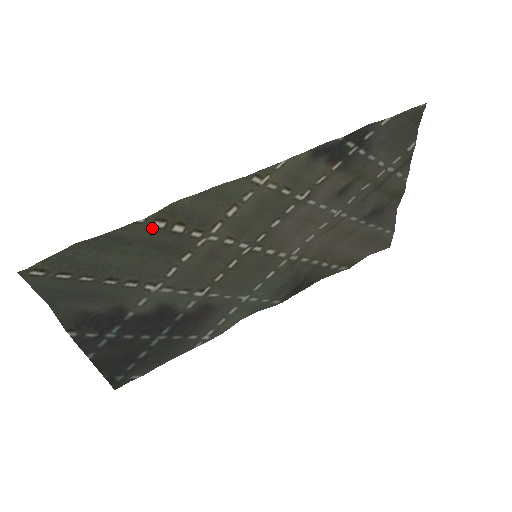
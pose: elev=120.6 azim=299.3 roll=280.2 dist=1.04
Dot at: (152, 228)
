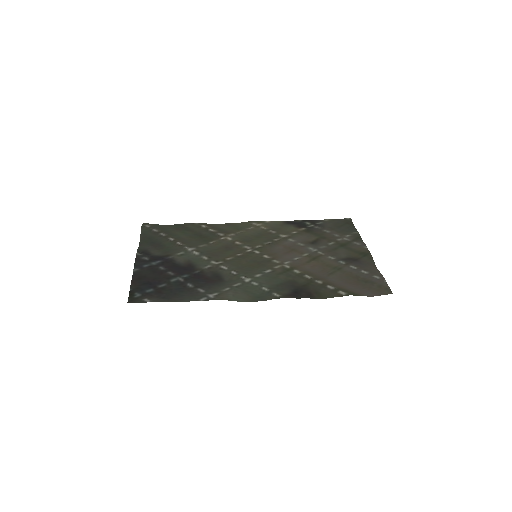
Dot at: (201, 227)
